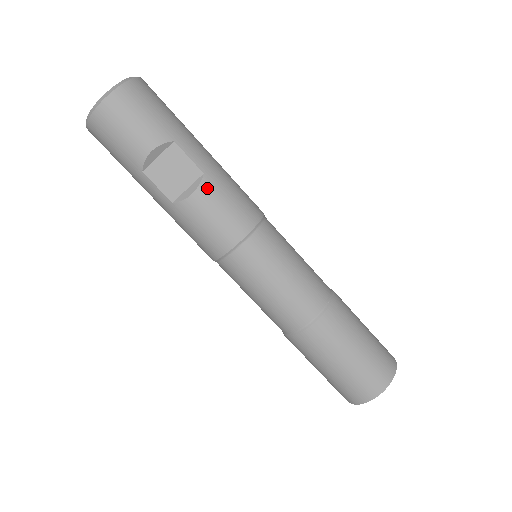
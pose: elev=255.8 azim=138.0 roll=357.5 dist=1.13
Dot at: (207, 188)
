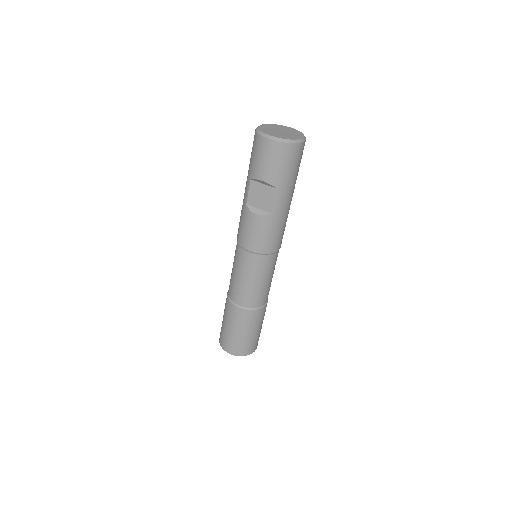
Dot at: (265, 220)
